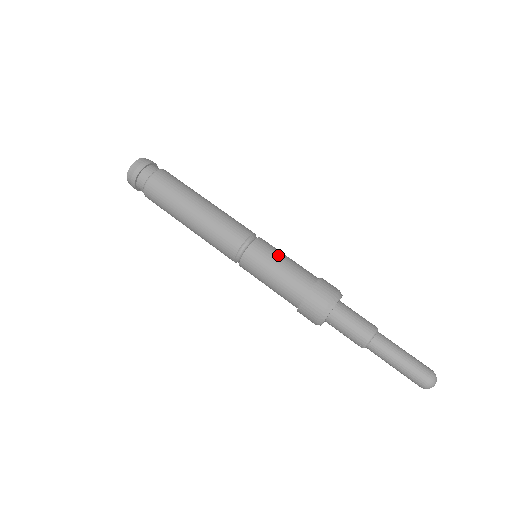
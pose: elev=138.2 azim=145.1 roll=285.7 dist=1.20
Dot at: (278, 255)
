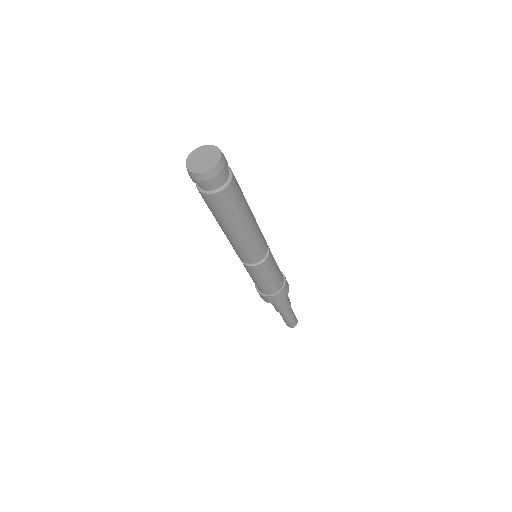
Dot at: occluded
